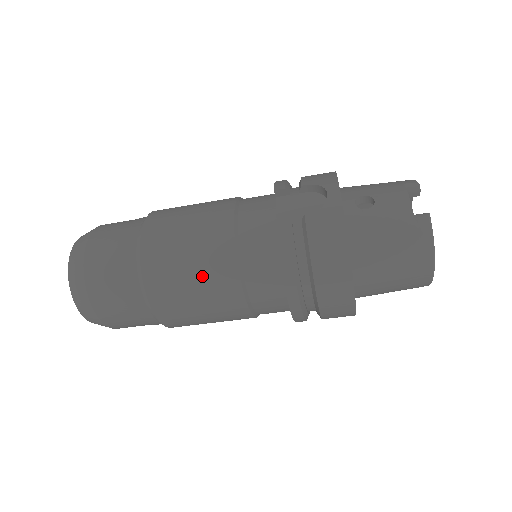
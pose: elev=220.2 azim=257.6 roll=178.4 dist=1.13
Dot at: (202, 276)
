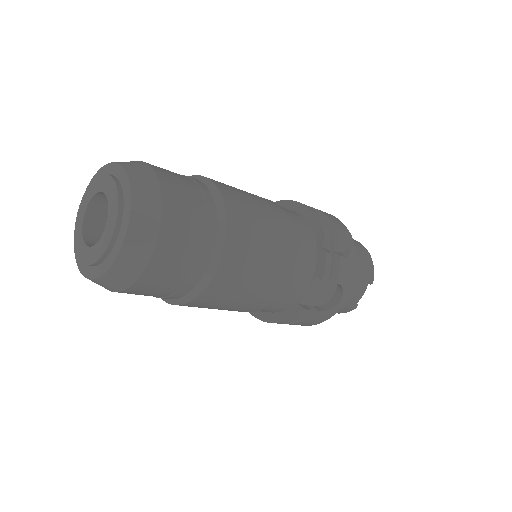
Dot at: occluded
